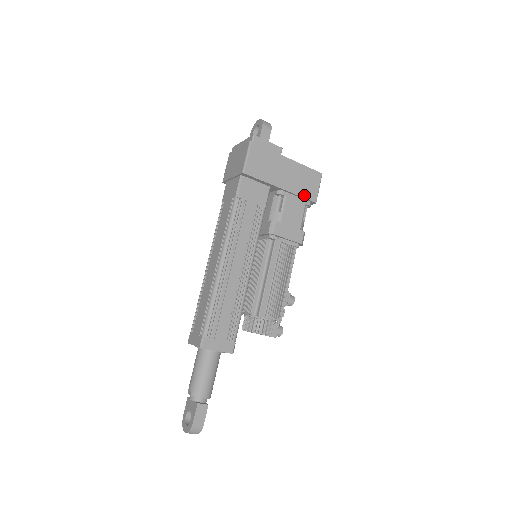
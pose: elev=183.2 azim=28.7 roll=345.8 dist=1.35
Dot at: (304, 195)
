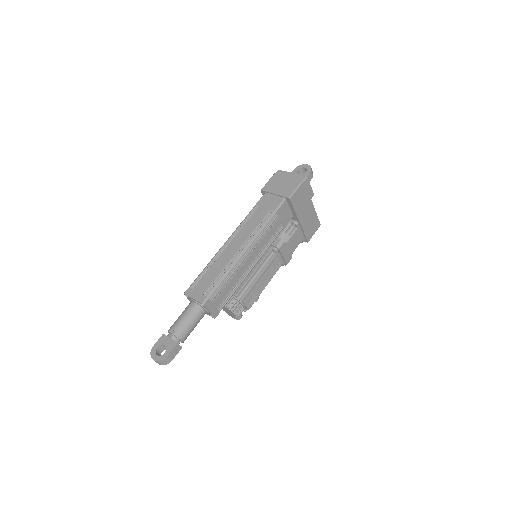
Dot at: (306, 233)
